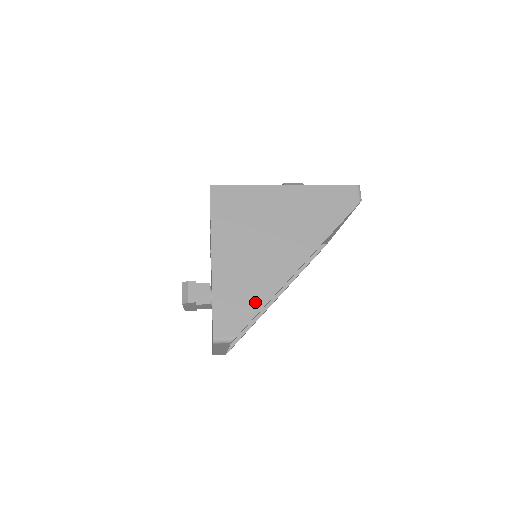
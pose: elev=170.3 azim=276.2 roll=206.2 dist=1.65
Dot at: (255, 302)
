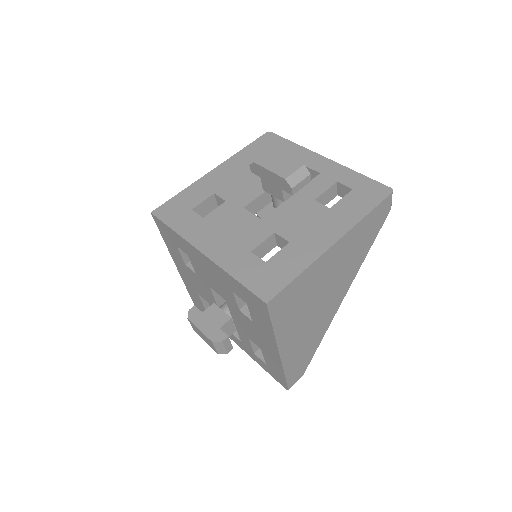
Dot at: (314, 348)
